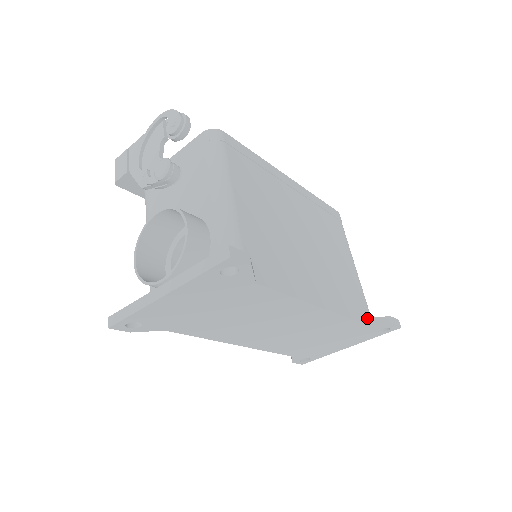
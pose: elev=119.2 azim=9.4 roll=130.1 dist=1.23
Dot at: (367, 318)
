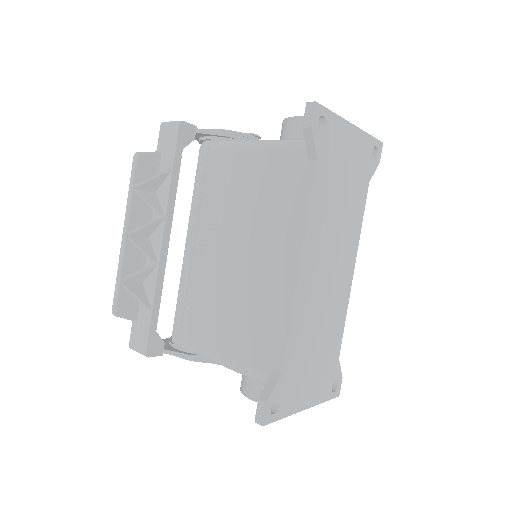
Dot at: occluded
